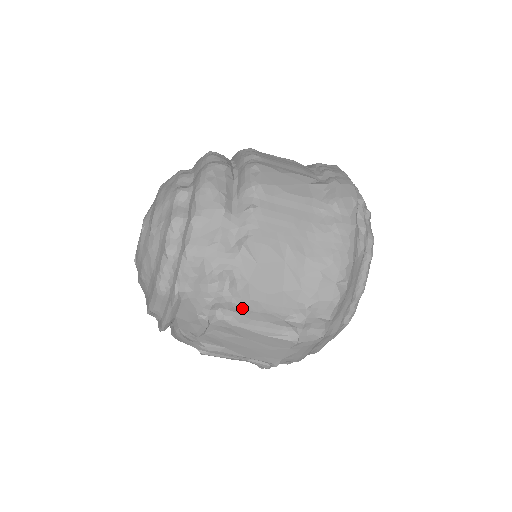
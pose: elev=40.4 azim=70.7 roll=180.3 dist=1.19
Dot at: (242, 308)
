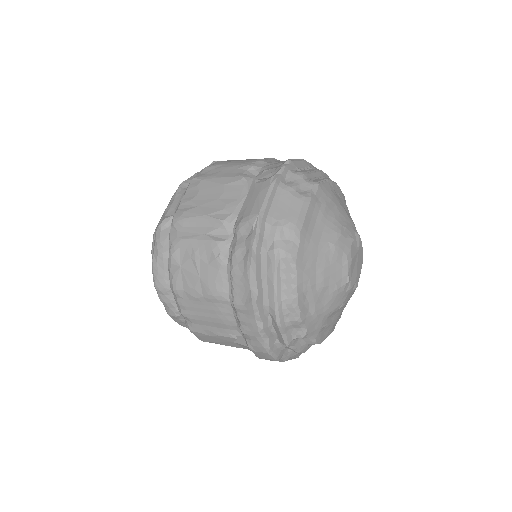
Dot at: occluded
